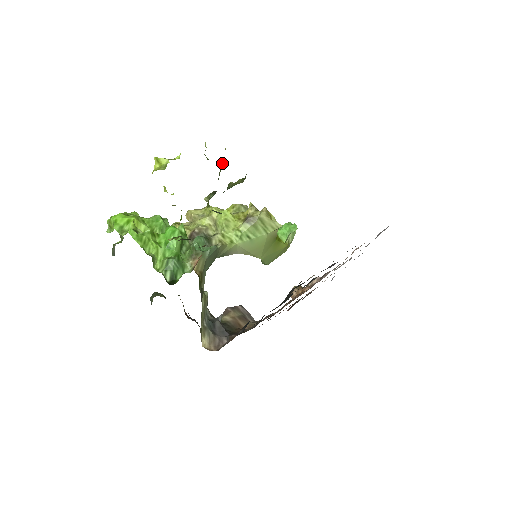
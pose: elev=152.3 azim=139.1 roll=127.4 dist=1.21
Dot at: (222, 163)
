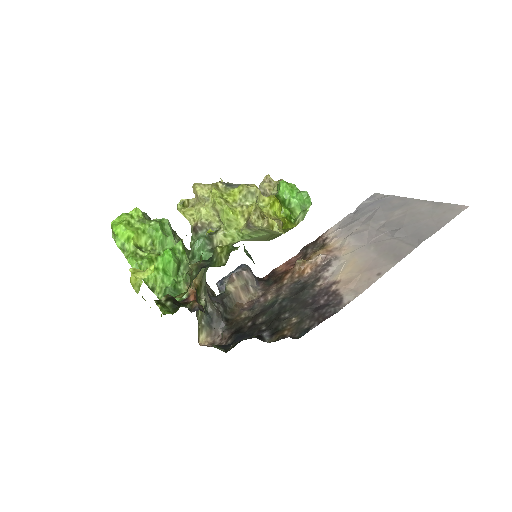
Dot at: occluded
